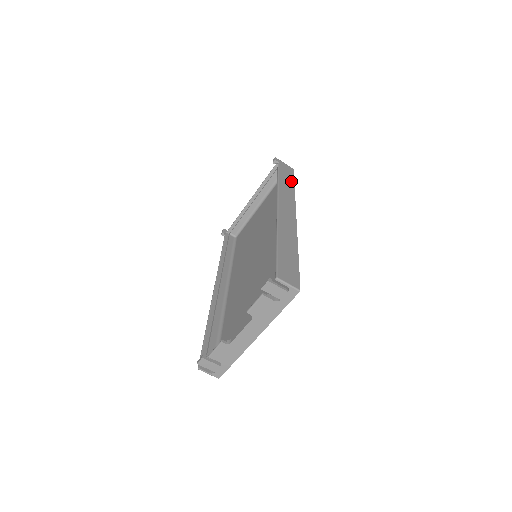
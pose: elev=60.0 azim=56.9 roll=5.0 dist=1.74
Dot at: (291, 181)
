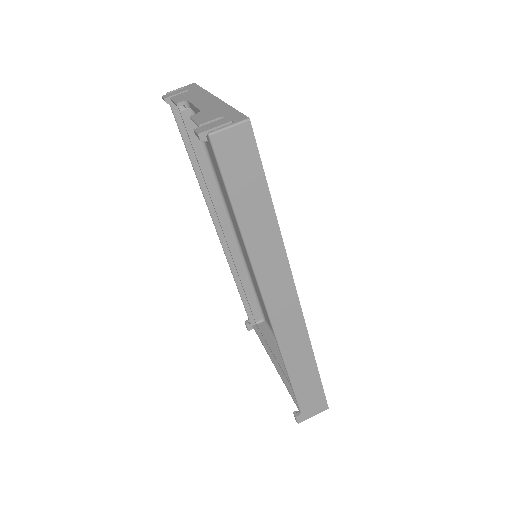
Dot at: occluded
